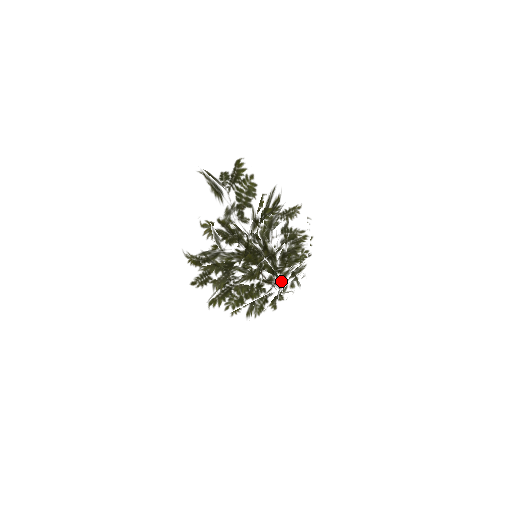
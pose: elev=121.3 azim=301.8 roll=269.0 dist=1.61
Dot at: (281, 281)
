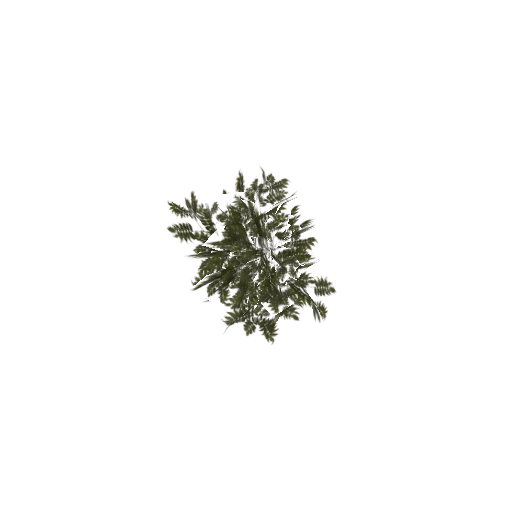
Dot at: (260, 220)
